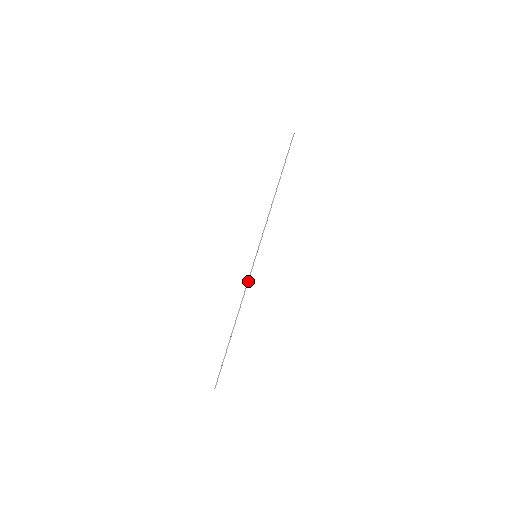
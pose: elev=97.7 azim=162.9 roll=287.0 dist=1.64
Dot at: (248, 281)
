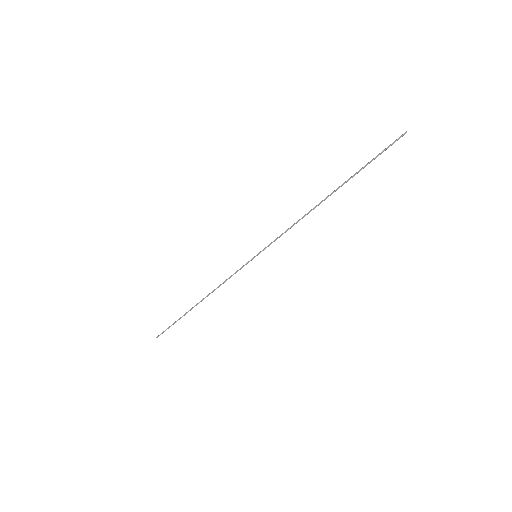
Dot at: occluded
